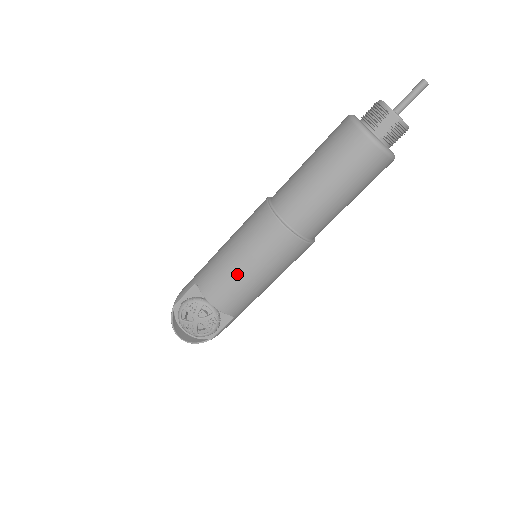
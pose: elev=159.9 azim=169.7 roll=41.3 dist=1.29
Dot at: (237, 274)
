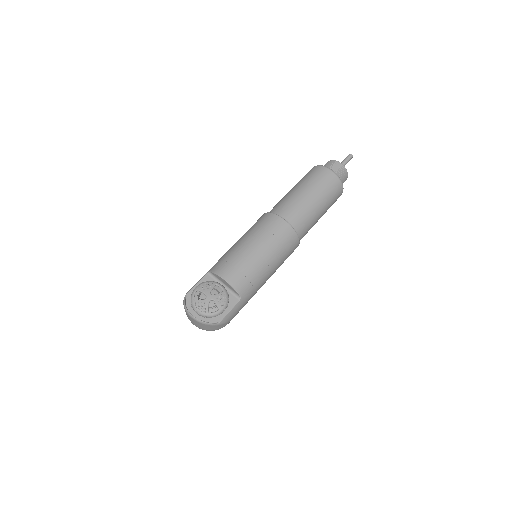
Dot at: (246, 253)
